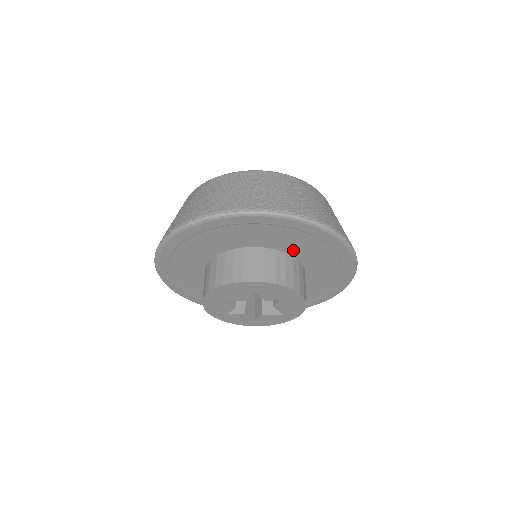
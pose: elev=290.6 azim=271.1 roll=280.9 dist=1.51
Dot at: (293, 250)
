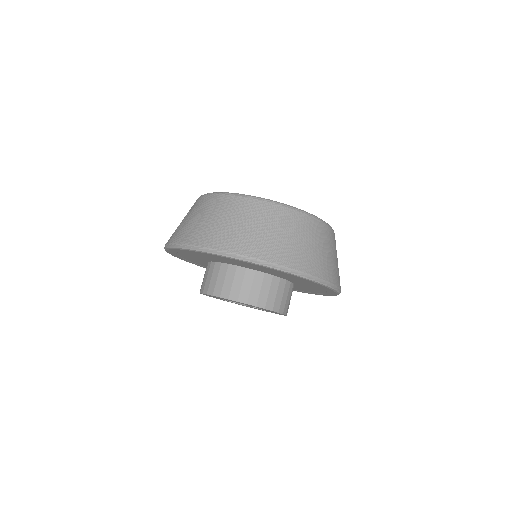
Dot at: (280, 276)
